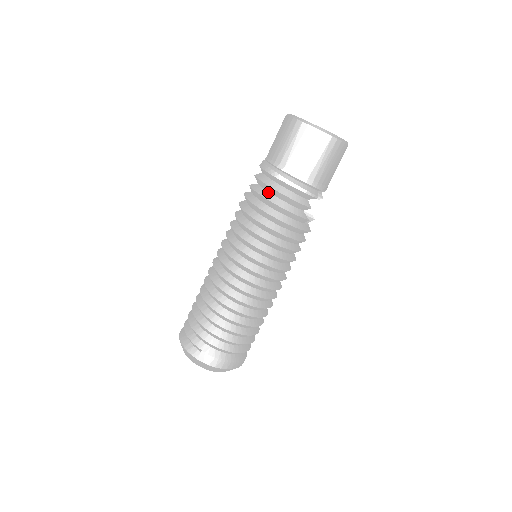
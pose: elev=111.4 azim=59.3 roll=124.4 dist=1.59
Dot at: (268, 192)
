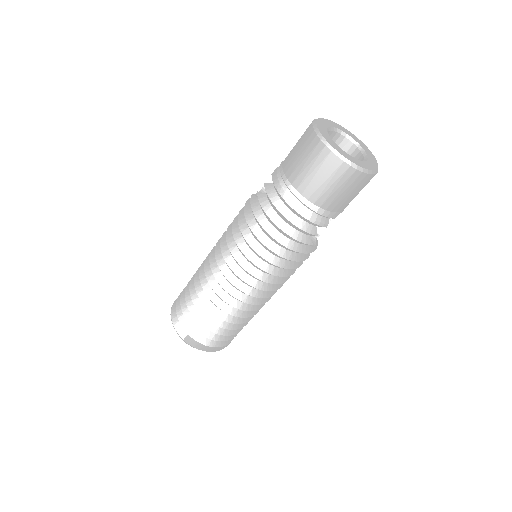
Dot at: (274, 210)
